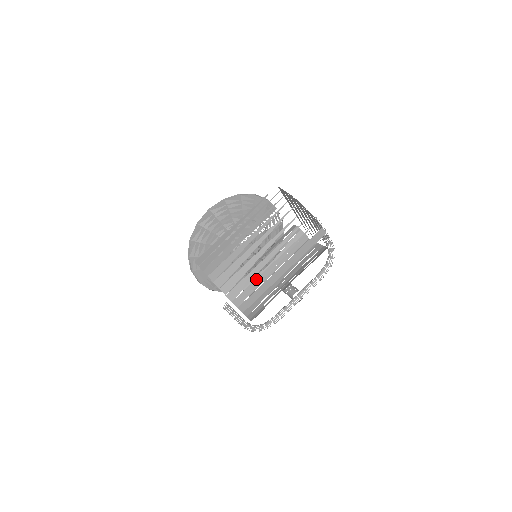
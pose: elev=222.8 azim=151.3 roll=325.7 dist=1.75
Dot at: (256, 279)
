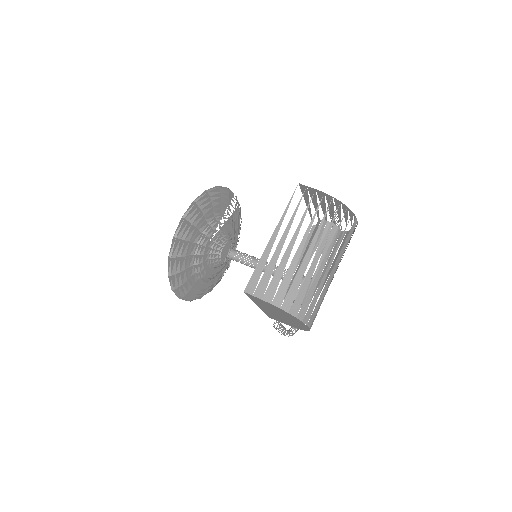
Dot at: (317, 290)
